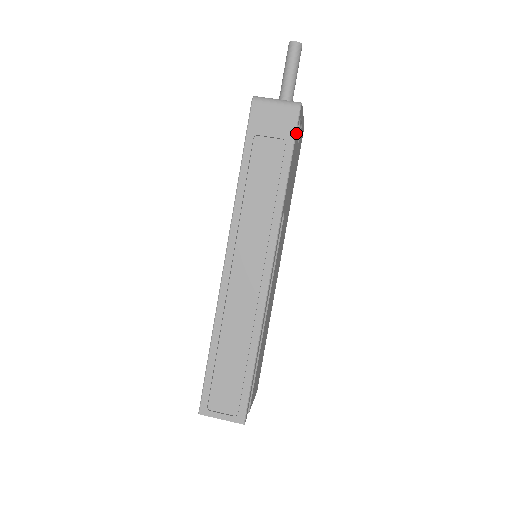
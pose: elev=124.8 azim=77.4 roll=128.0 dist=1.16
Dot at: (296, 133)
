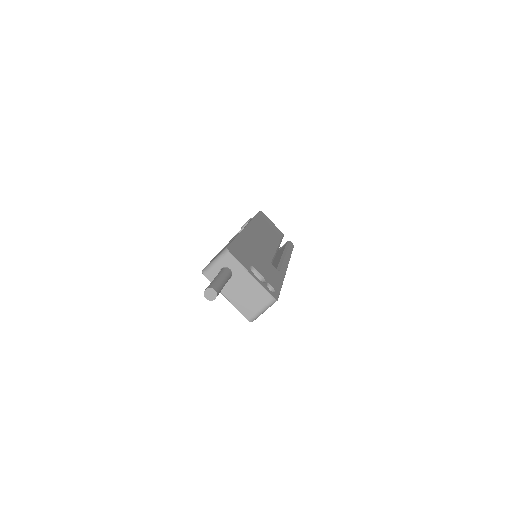
Dot at: (278, 293)
